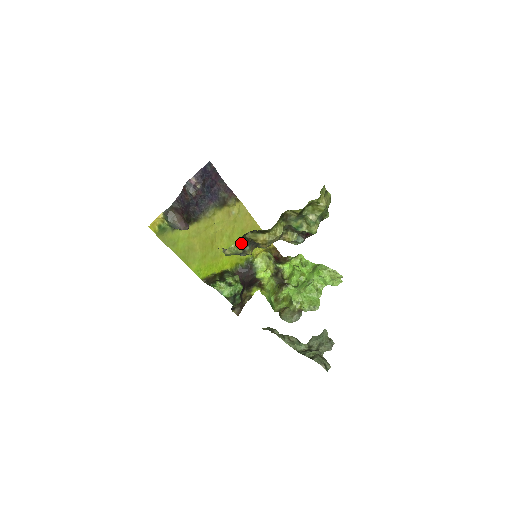
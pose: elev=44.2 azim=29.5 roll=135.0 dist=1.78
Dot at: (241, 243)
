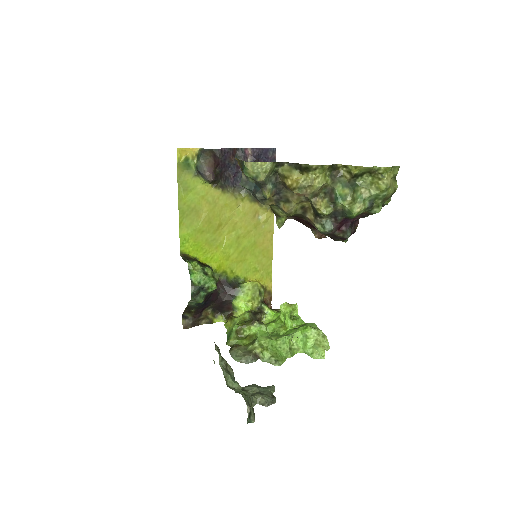
Dot at: (270, 167)
